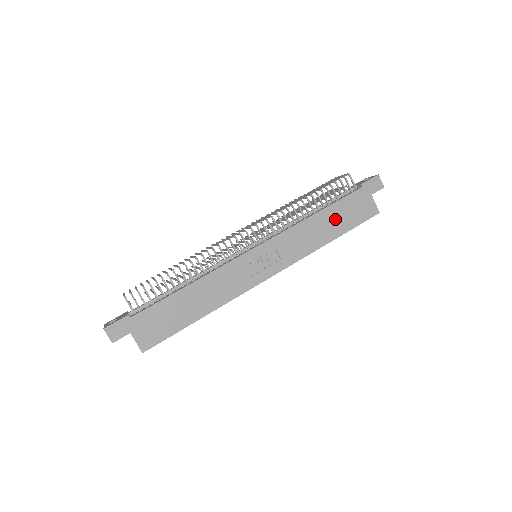
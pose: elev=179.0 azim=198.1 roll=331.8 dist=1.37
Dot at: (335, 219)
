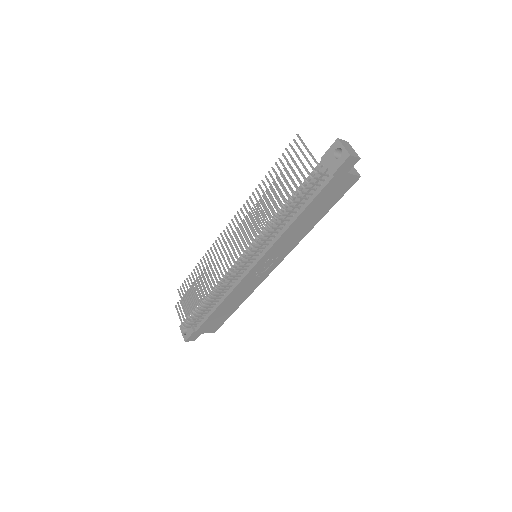
Dot at: (315, 211)
